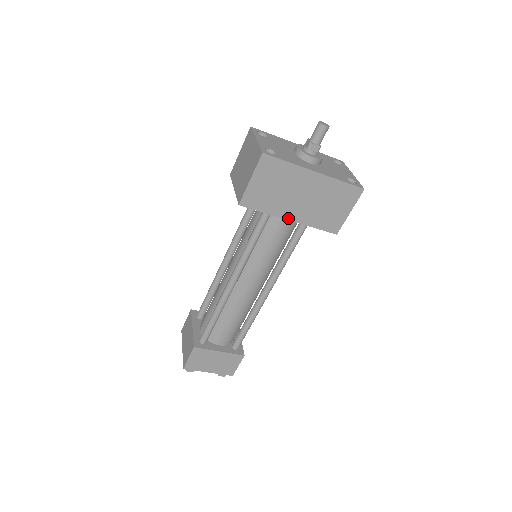
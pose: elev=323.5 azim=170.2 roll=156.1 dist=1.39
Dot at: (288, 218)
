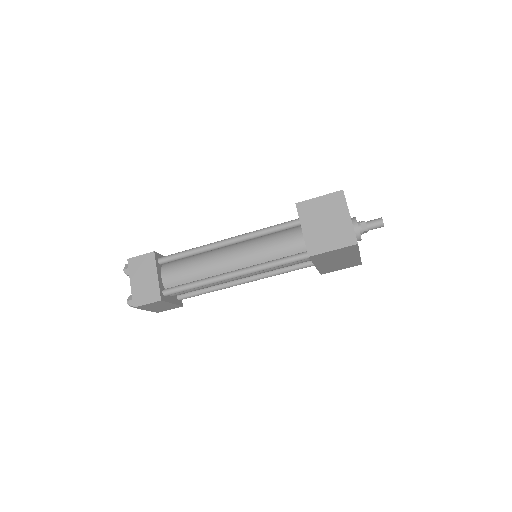
Dot at: (316, 266)
